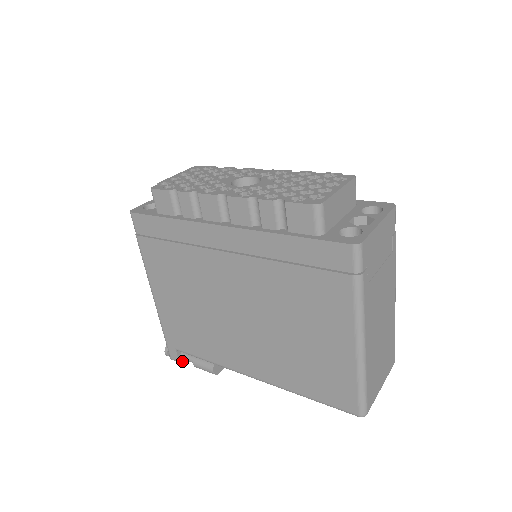
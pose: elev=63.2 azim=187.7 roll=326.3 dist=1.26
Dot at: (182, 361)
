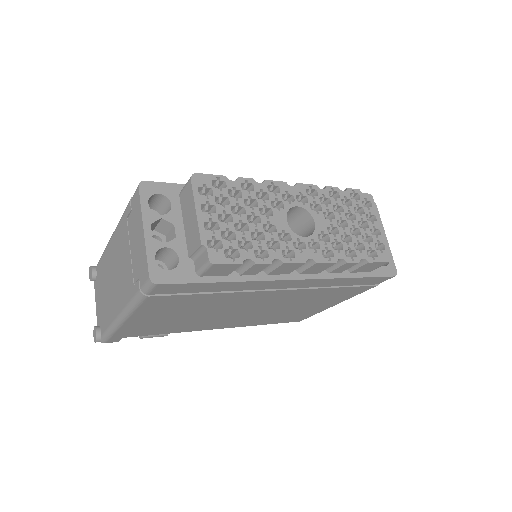
Dot at: occluded
